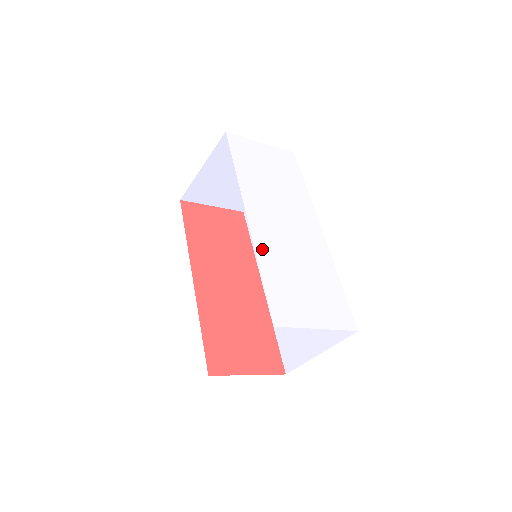
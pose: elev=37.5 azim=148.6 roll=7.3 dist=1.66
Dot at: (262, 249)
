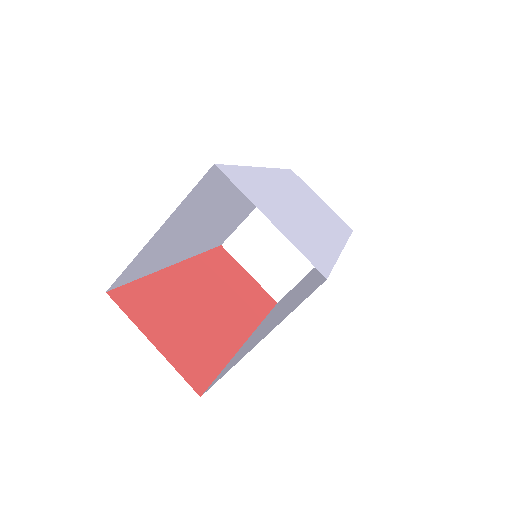
Dot at: (259, 174)
